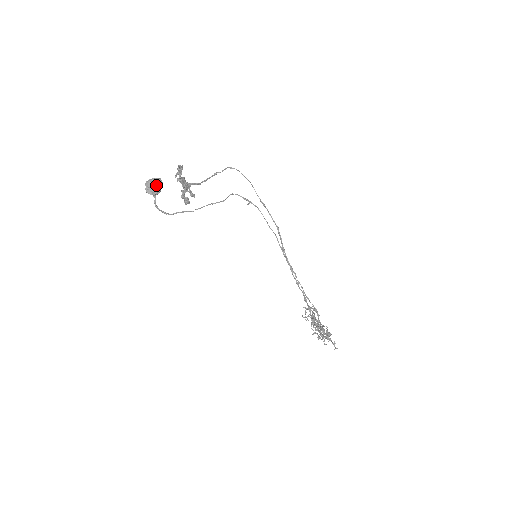
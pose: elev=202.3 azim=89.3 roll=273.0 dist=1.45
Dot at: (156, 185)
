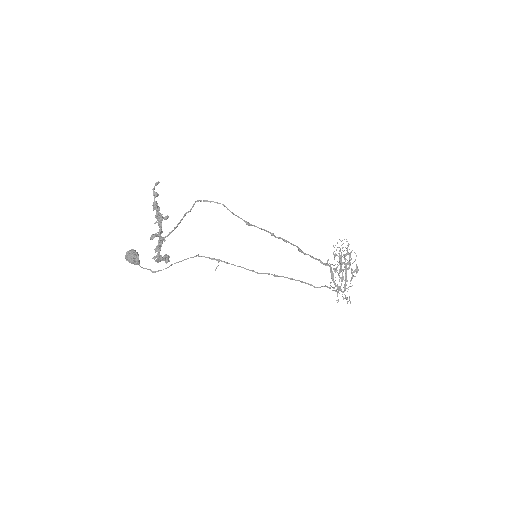
Dot at: (133, 263)
